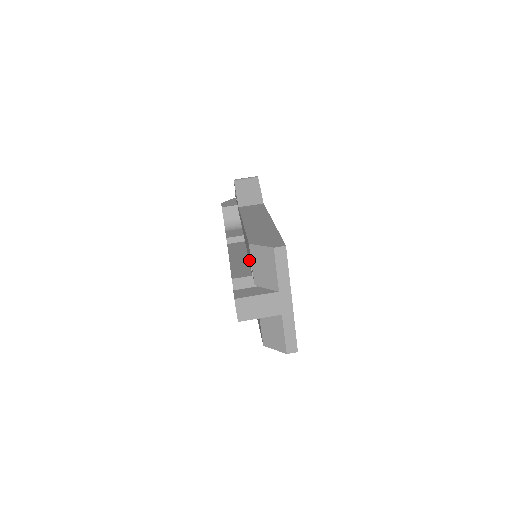
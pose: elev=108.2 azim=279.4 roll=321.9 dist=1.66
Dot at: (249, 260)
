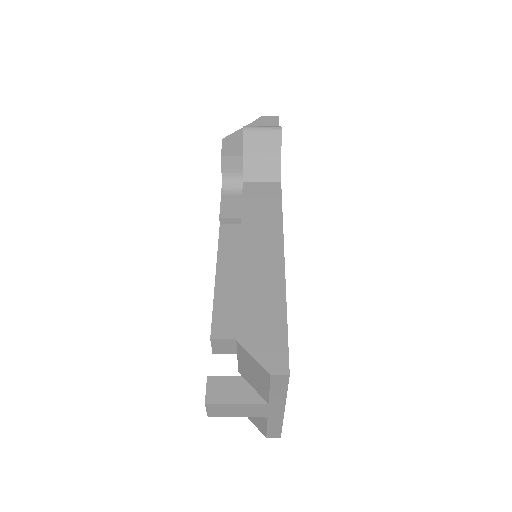
Dot at: occluded
